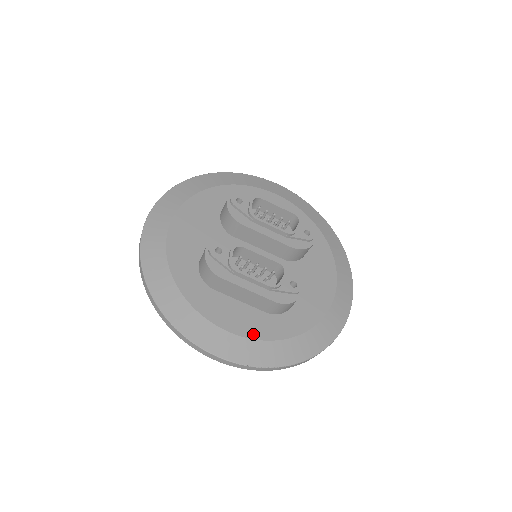
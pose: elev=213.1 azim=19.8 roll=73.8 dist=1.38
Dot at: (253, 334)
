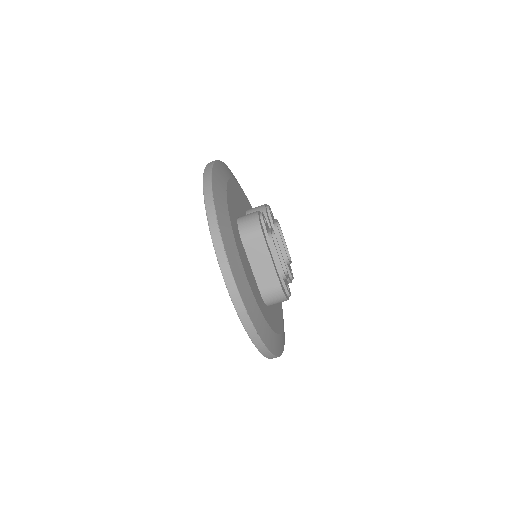
Dot at: (255, 294)
